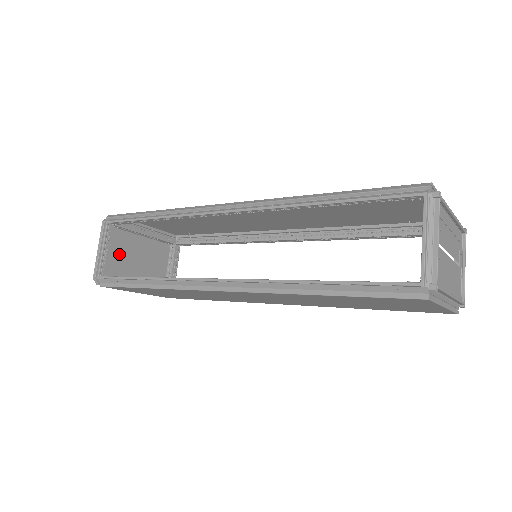
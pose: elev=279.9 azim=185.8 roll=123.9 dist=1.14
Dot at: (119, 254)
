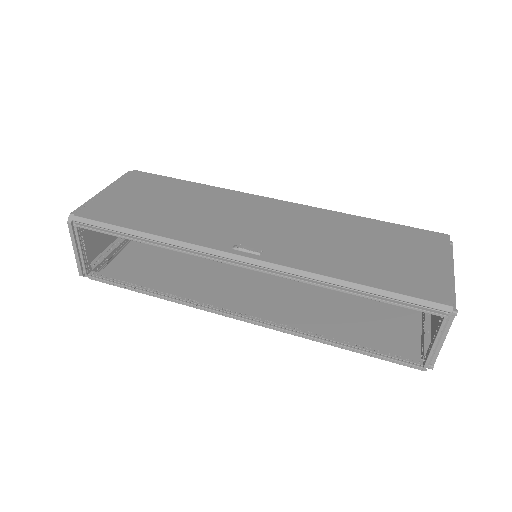
Dot at: (91, 234)
